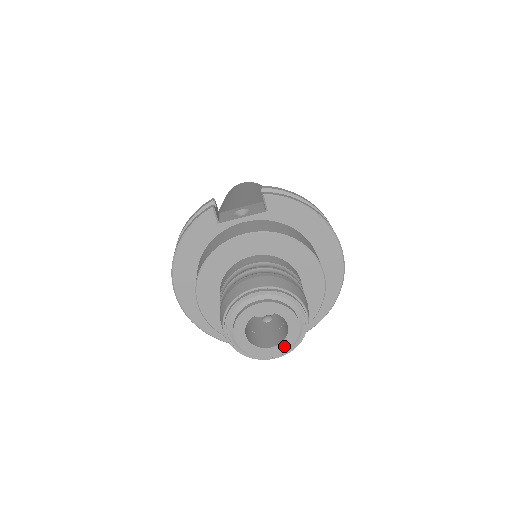
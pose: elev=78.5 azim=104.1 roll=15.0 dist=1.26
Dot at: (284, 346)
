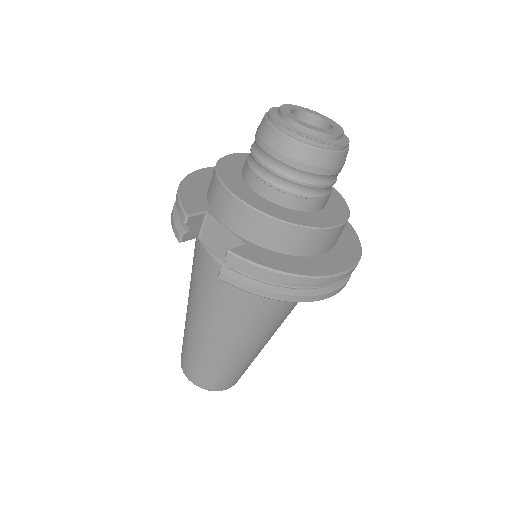
Dot at: (308, 126)
